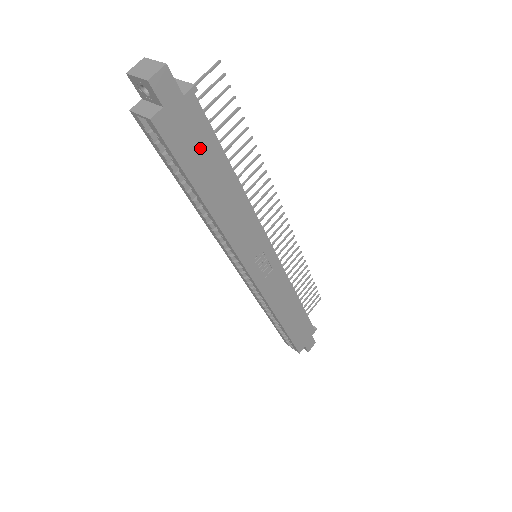
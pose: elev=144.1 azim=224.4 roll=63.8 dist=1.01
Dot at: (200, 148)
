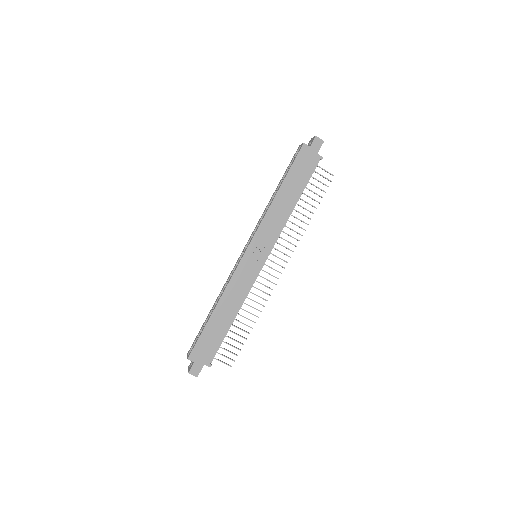
Dot at: (302, 173)
